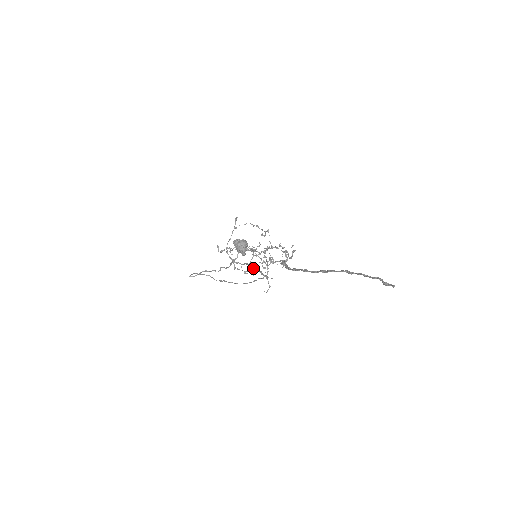
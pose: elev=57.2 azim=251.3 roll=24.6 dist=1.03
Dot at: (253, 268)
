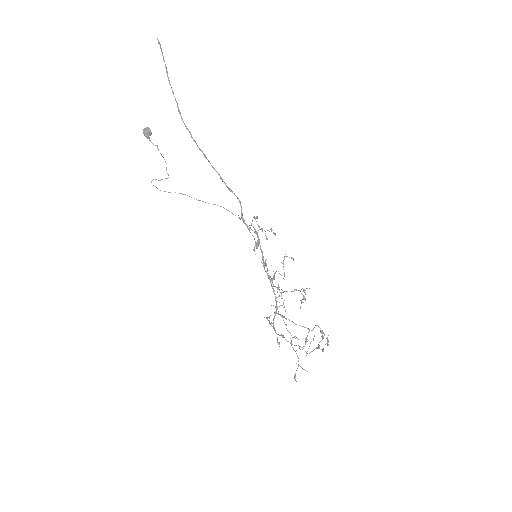
Dot at: (265, 265)
